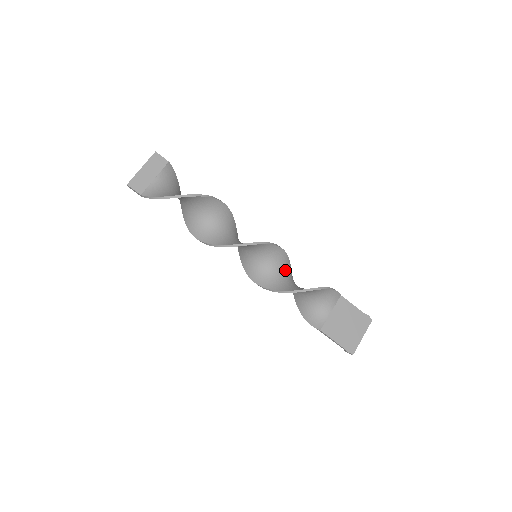
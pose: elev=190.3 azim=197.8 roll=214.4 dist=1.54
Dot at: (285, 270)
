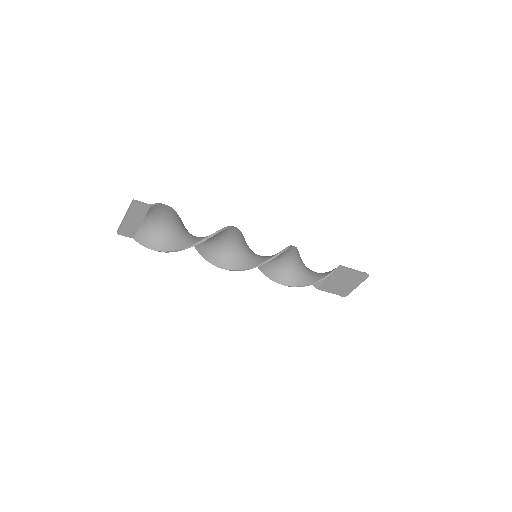
Dot at: (286, 258)
